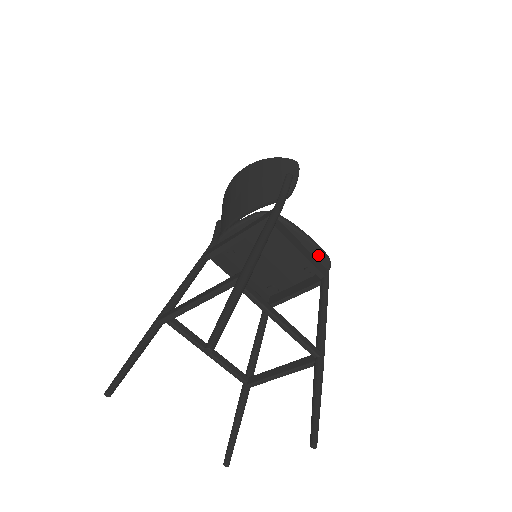
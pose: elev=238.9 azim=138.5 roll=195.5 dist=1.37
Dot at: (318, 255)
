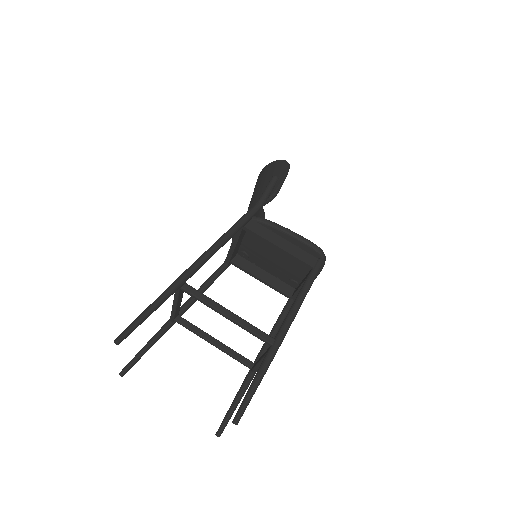
Dot at: (306, 247)
